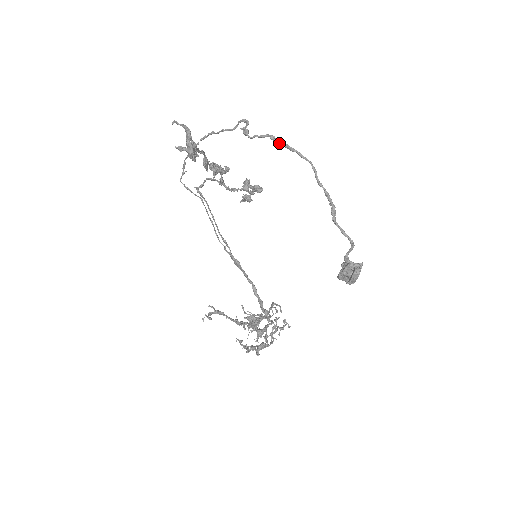
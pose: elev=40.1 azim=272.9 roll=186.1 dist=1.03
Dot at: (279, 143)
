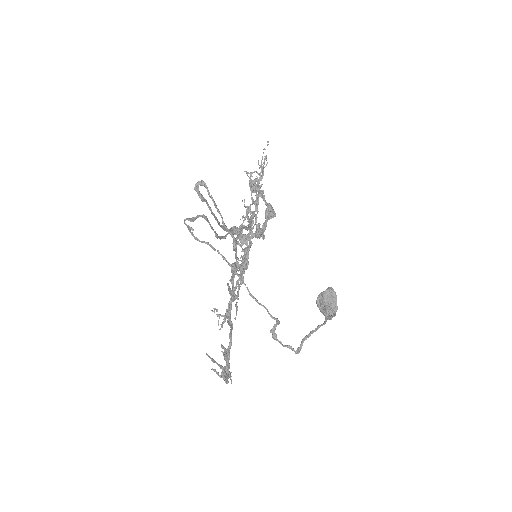
Dot at: (302, 343)
